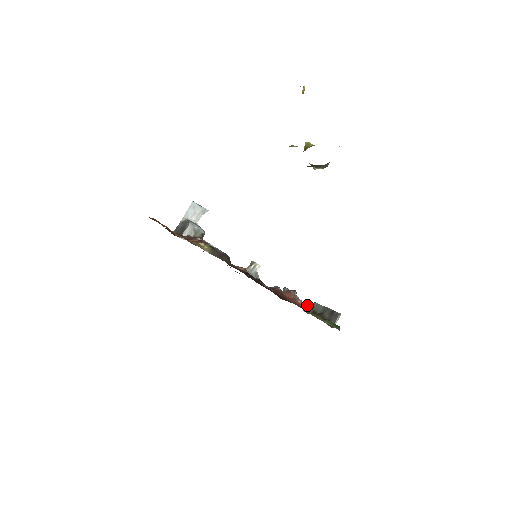
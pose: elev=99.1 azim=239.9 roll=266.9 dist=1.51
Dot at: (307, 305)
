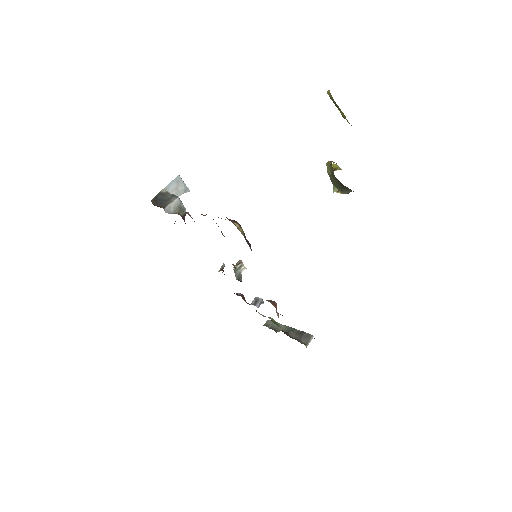
Dot at: (274, 320)
